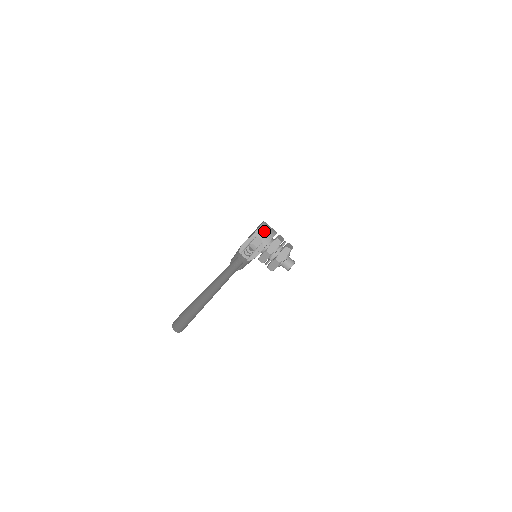
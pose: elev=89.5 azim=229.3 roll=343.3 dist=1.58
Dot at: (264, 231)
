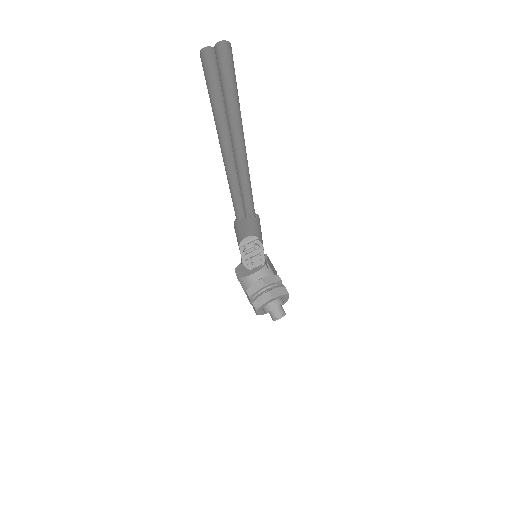
Dot at: (262, 277)
